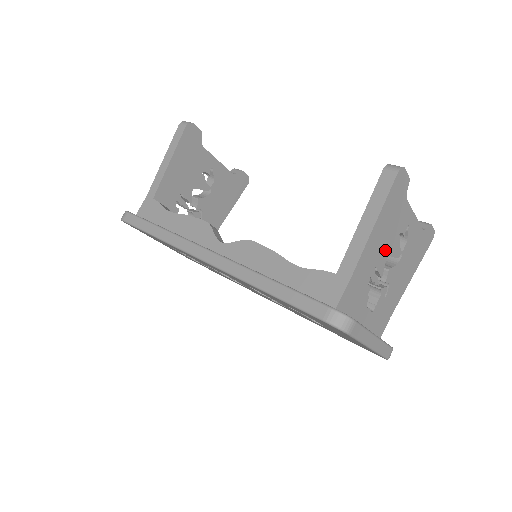
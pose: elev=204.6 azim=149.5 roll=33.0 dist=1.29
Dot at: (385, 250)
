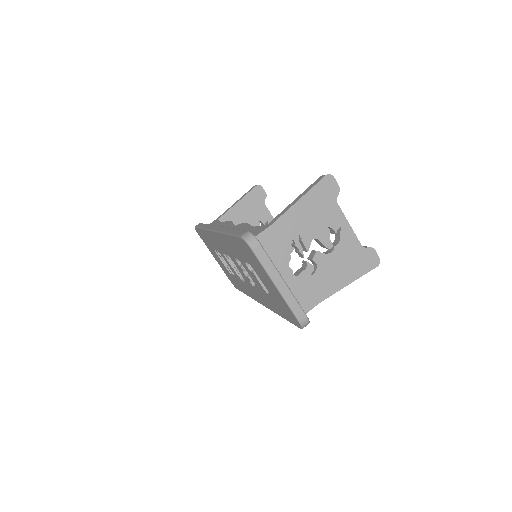
Dot at: (312, 229)
